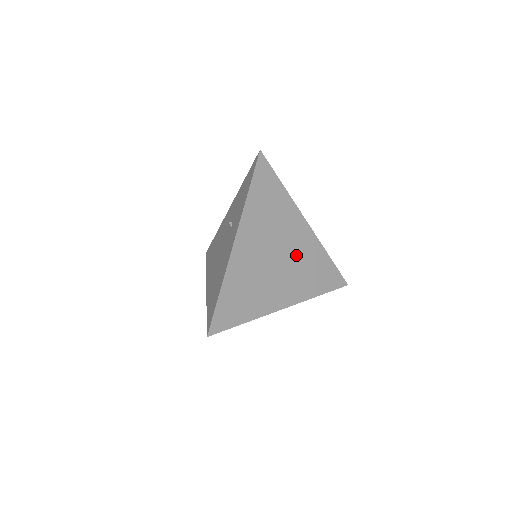
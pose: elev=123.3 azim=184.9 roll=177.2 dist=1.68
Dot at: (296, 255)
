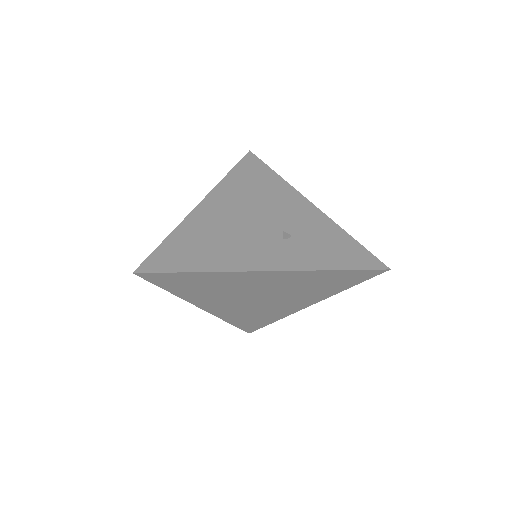
Dot at: (267, 306)
